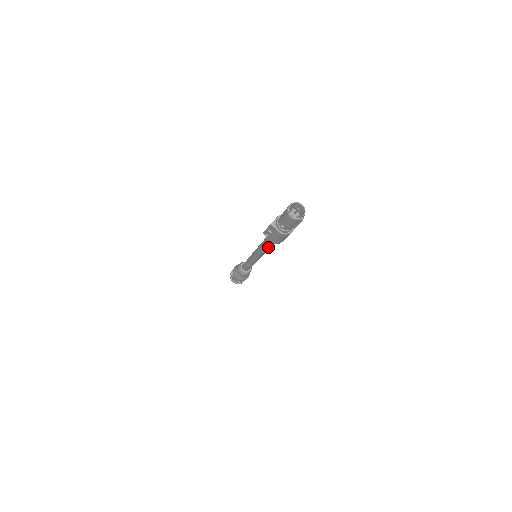
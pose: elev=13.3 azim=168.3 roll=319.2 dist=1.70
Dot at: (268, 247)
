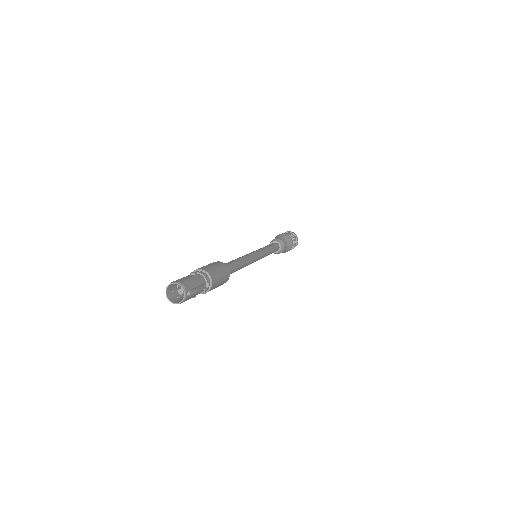
Dot at: occluded
